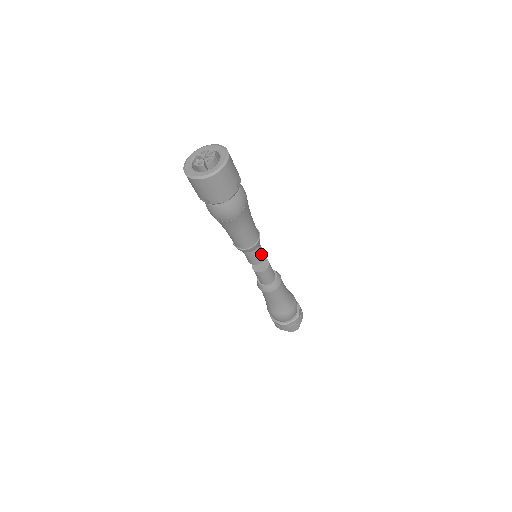
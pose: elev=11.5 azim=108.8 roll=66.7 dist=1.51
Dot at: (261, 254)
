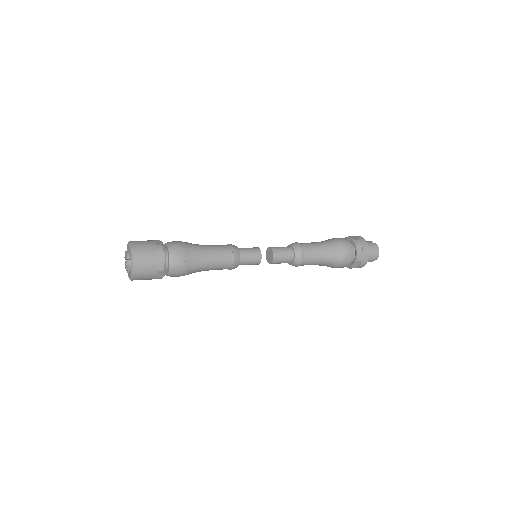
Dot at: (253, 258)
